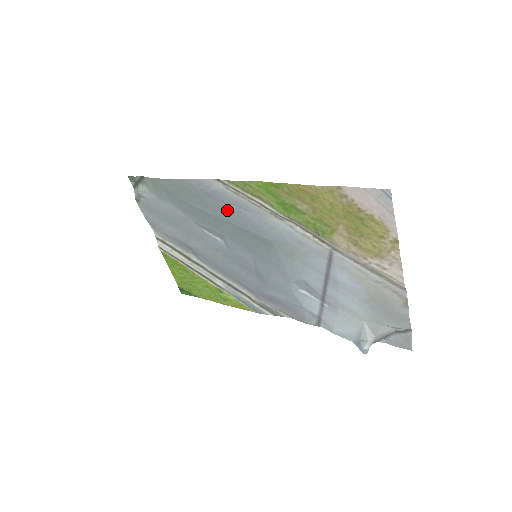
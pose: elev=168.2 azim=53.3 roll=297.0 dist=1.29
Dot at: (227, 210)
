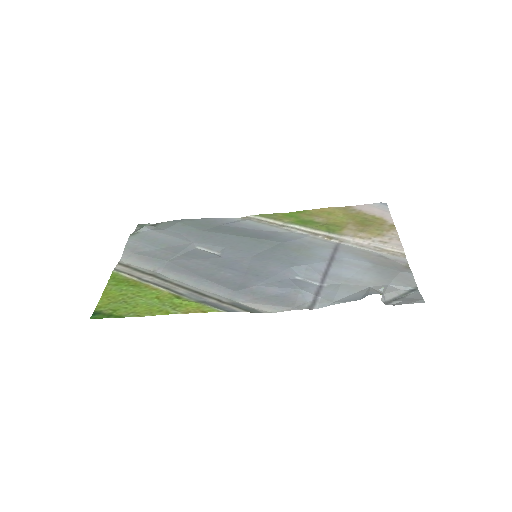
Dot at: (242, 231)
